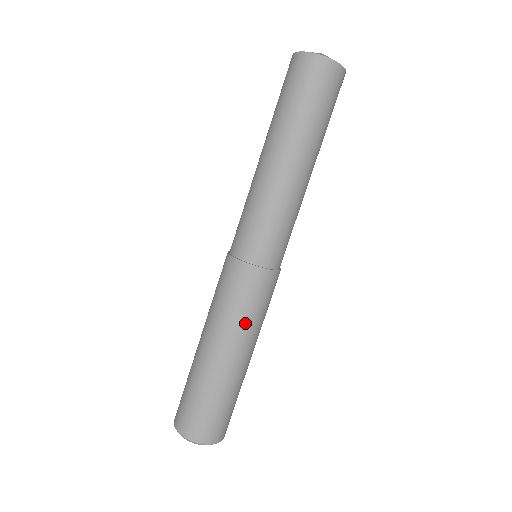
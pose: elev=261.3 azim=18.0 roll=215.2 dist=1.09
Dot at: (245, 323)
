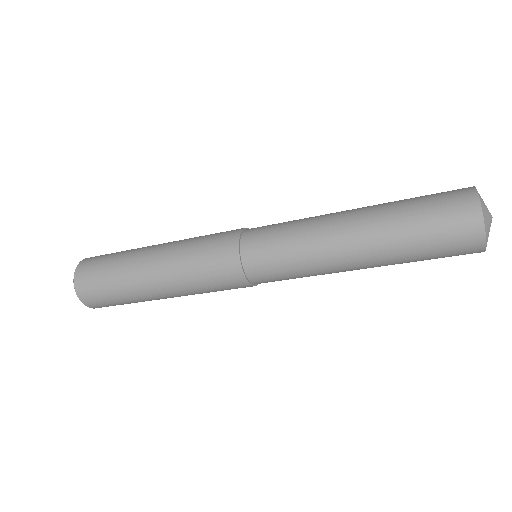
Dot at: occluded
